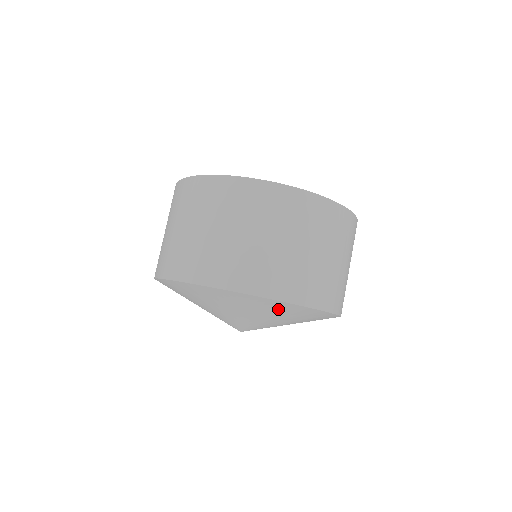
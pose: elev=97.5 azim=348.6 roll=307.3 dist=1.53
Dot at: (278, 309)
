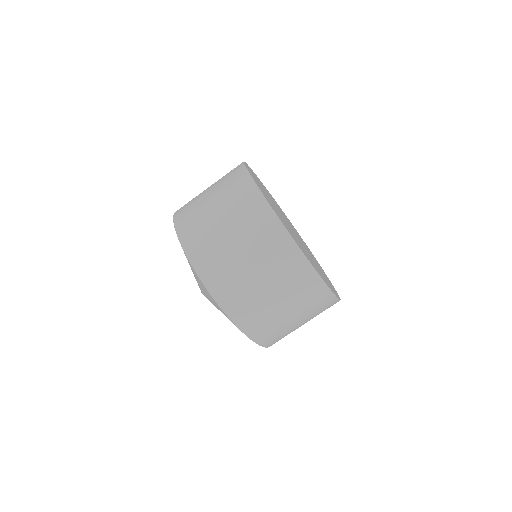
Dot at: occluded
